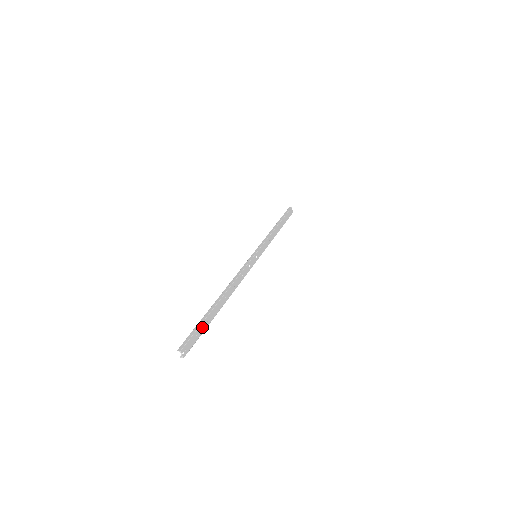
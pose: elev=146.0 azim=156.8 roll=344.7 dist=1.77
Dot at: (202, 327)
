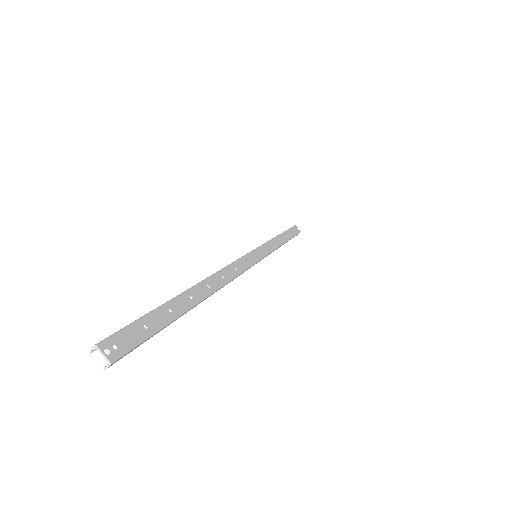
Dot at: (158, 317)
